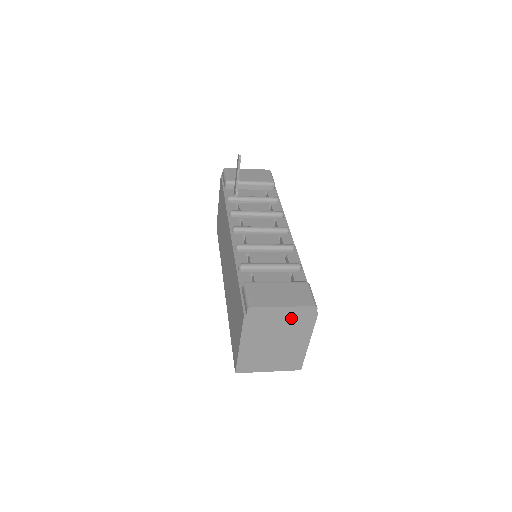
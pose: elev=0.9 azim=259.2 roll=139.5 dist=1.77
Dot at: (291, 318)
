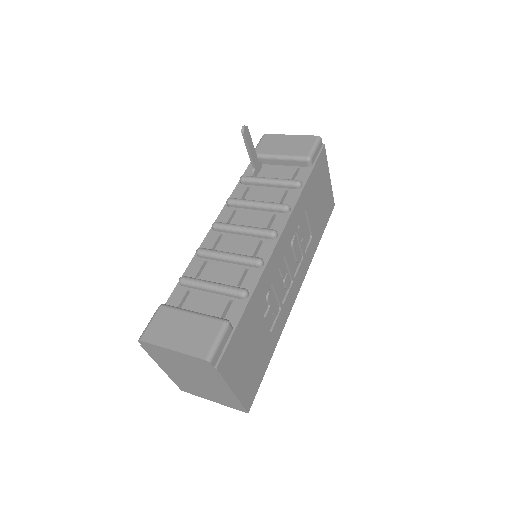
Dot at: (190, 363)
